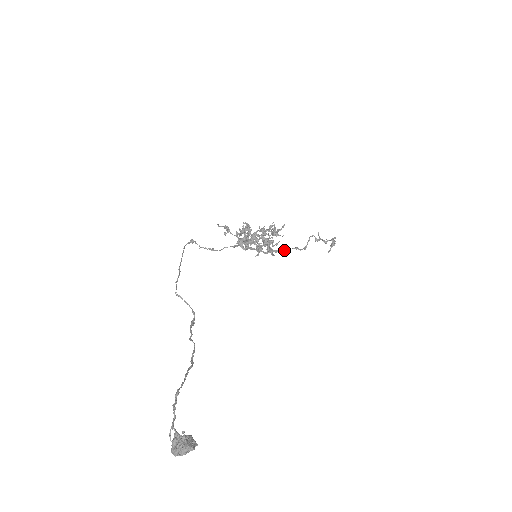
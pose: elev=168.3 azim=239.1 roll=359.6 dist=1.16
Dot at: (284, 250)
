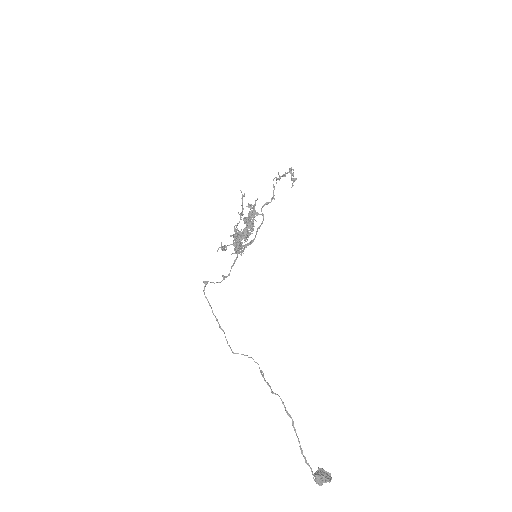
Dot at: (263, 218)
